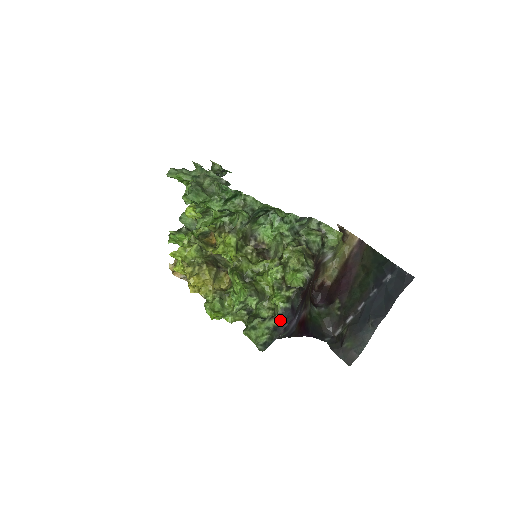
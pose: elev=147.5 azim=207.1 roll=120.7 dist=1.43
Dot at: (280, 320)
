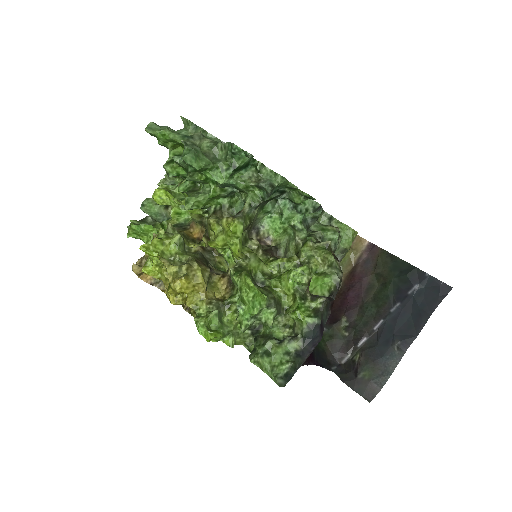
Dot at: (305, 341)
